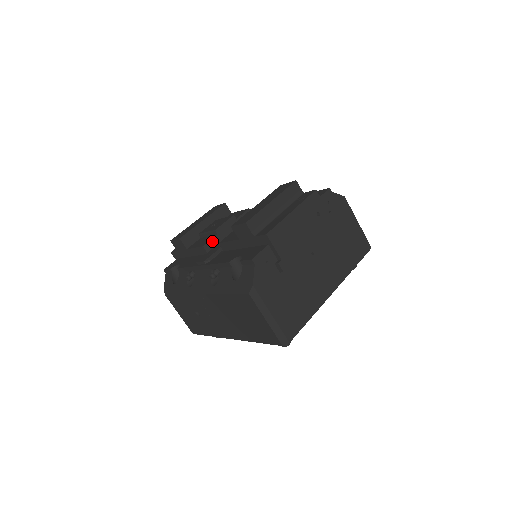
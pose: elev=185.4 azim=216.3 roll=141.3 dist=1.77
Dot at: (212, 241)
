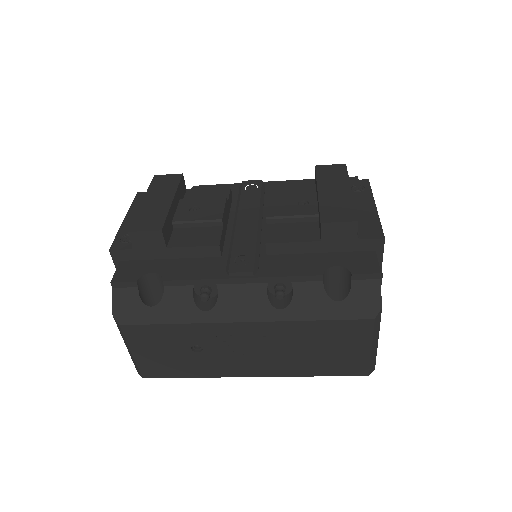
Dot at: (222, 236)
